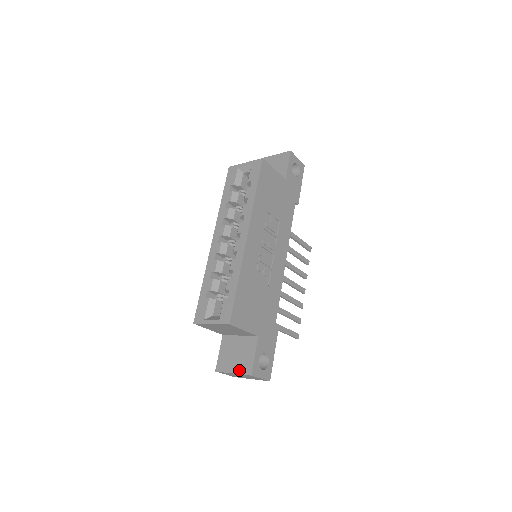
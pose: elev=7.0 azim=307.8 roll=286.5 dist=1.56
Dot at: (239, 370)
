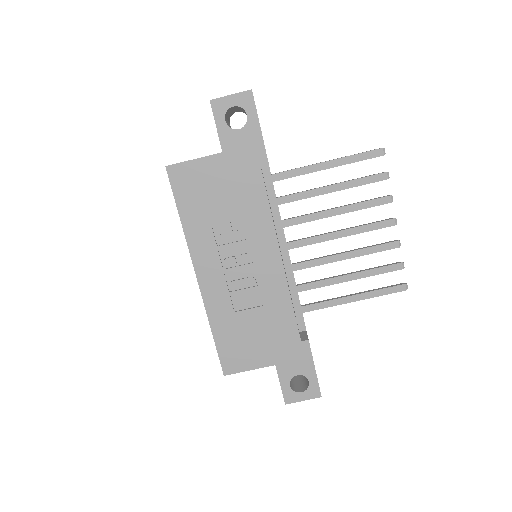
Dot at: occluded
